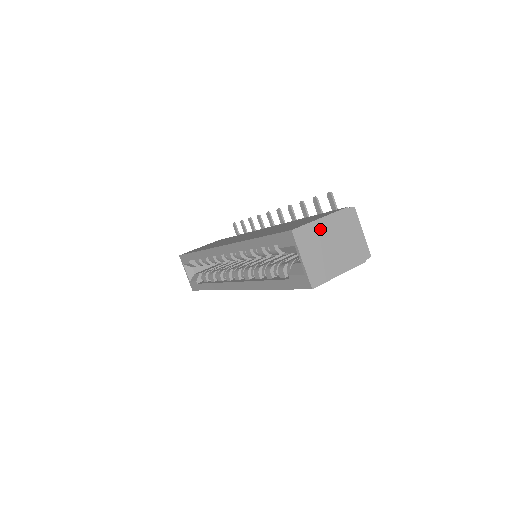
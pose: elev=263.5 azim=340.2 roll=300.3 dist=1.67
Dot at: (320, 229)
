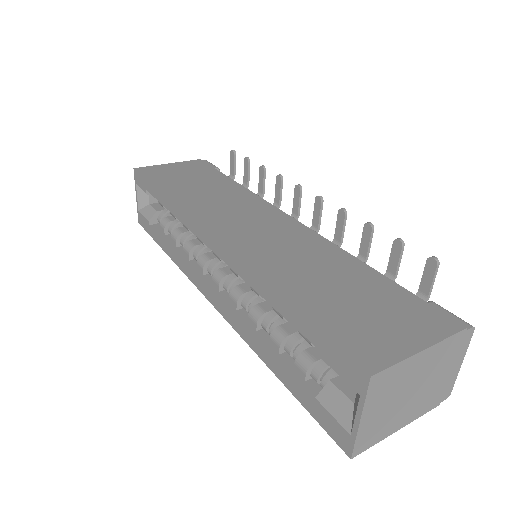
Dot at: (412, 368)
